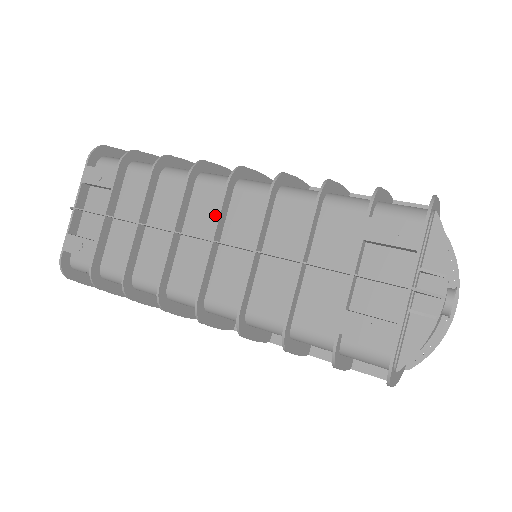
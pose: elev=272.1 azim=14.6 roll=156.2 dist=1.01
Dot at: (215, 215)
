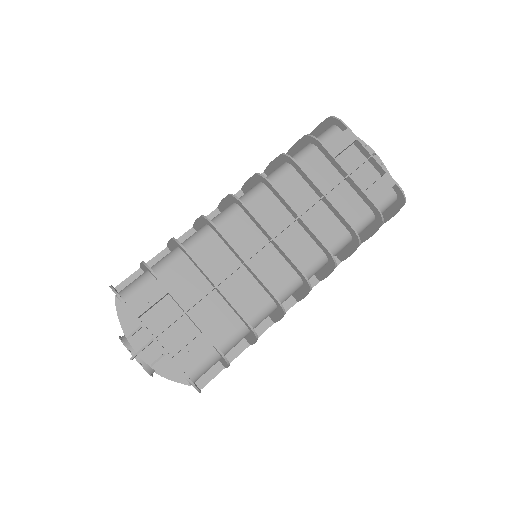
Dot at: (251, 231)
